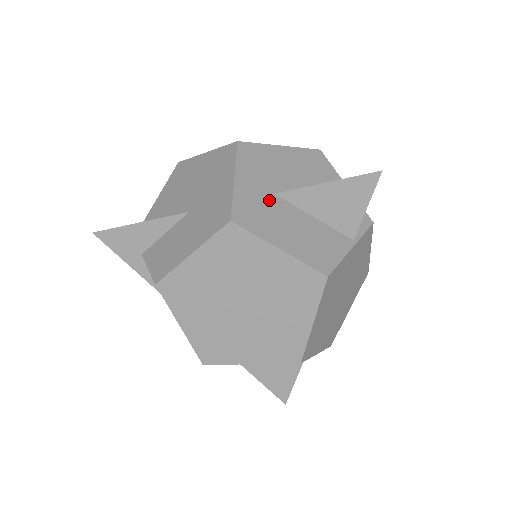
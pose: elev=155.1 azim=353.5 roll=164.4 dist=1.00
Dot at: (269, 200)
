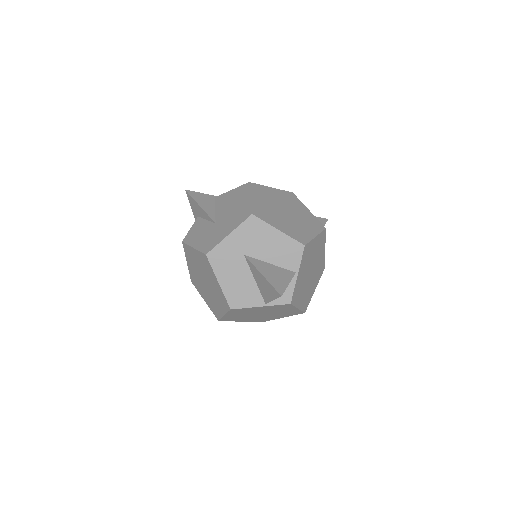
Dot at: (237, 256)
